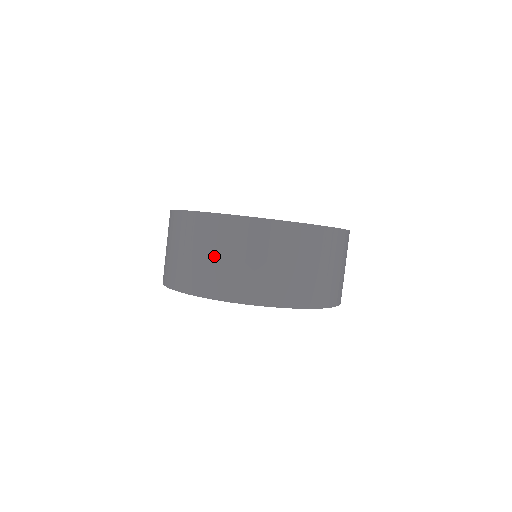
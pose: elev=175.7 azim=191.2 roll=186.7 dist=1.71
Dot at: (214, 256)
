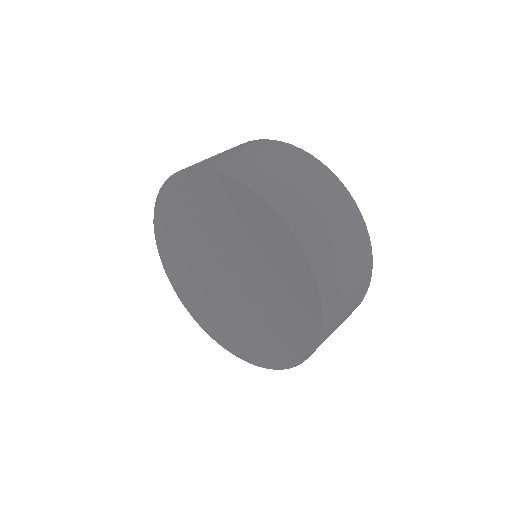
Dot at: (227, 152)
